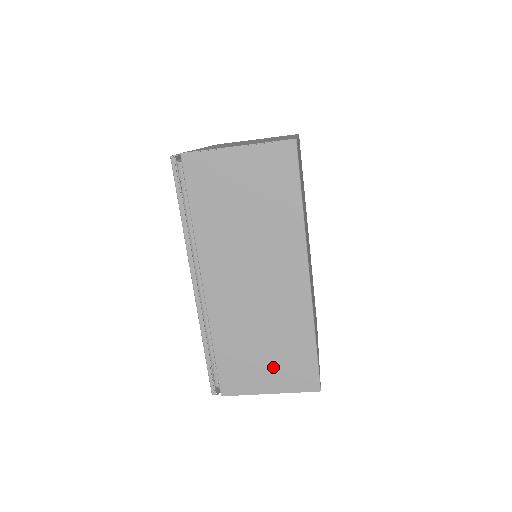
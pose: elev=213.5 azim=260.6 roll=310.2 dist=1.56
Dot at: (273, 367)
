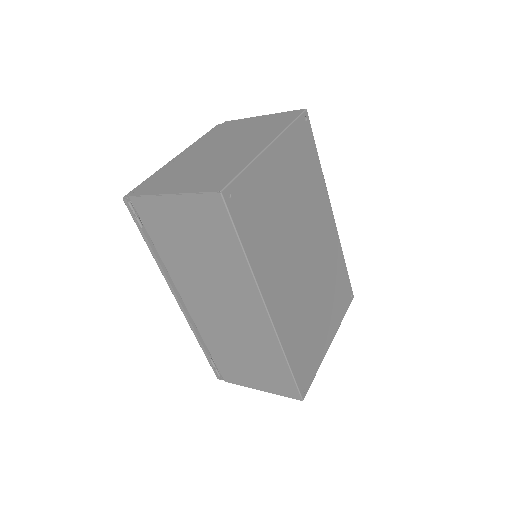
Dot at: (258, 373)
